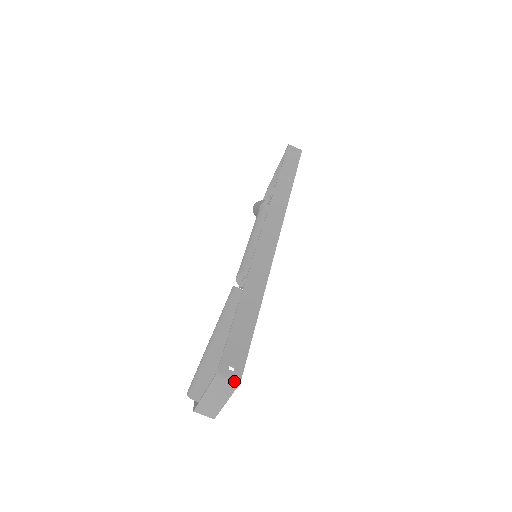
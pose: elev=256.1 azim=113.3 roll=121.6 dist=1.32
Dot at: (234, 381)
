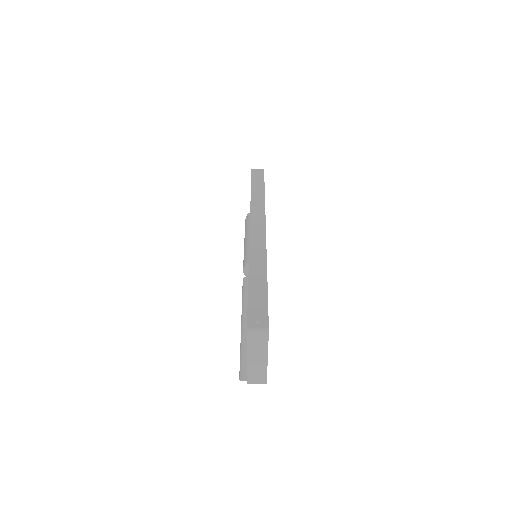
Dot at: (263, 330)
